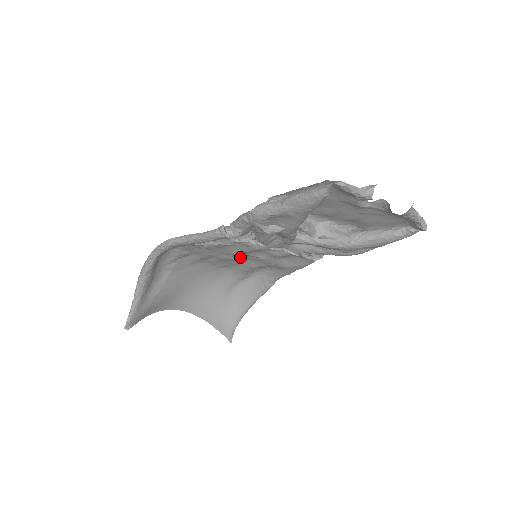
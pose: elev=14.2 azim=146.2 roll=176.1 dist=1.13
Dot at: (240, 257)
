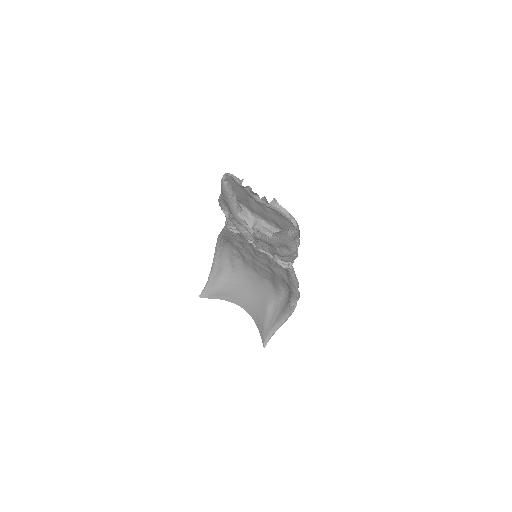
Dot at: (264, 265)
